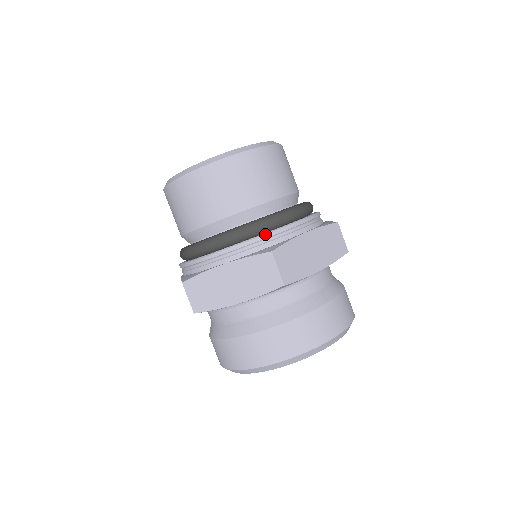
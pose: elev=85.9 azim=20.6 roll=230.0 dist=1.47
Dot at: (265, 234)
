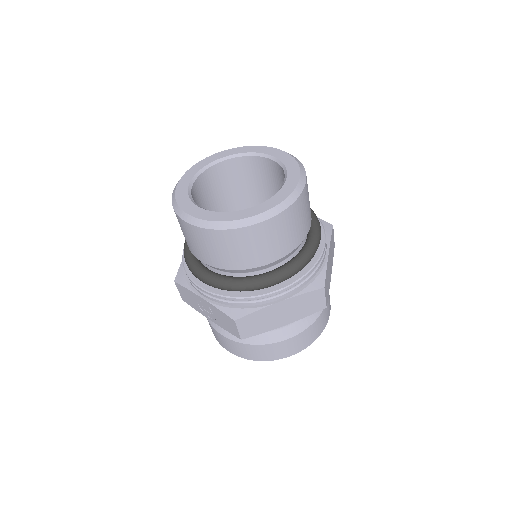
Dot at: (312, 269)
